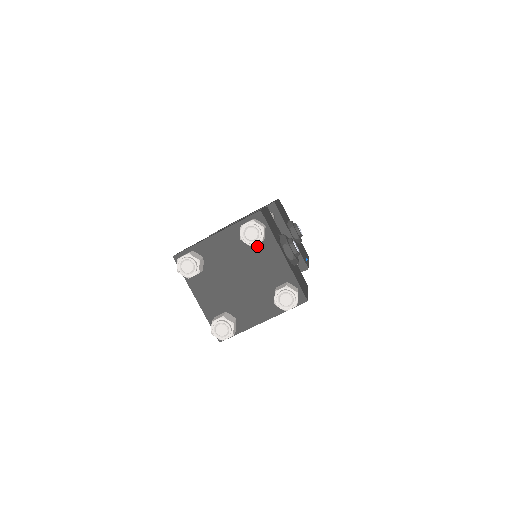
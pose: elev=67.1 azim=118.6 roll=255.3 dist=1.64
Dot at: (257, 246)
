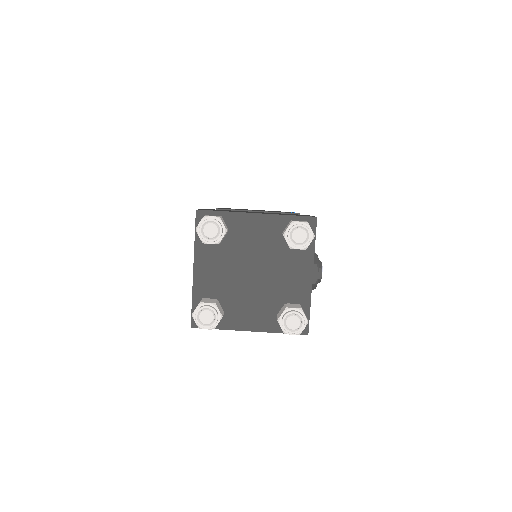
Dot at: (291, 251)
